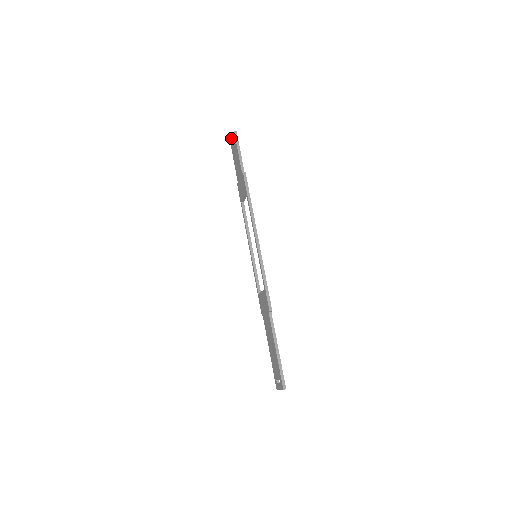
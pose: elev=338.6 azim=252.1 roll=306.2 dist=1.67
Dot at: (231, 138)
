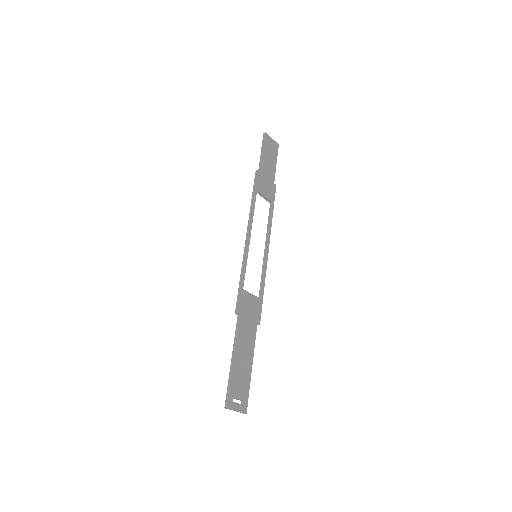
Dot at: occluded
